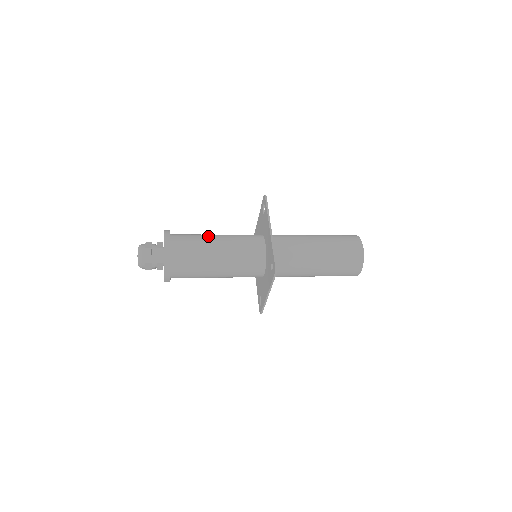
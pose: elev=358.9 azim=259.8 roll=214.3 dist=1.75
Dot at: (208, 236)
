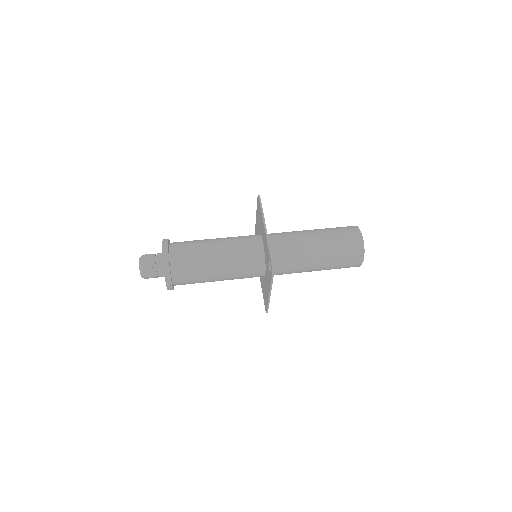
Dot at: (209, 271)
